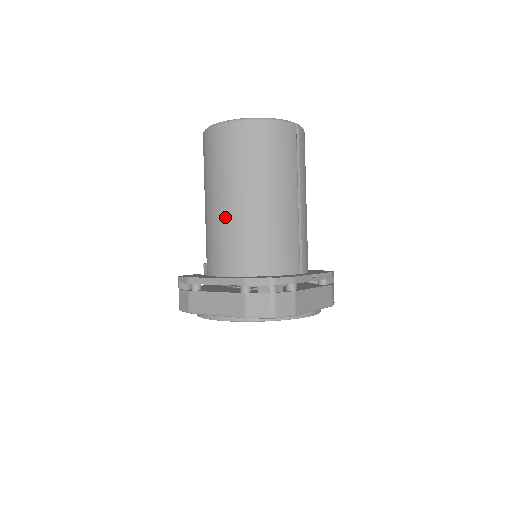
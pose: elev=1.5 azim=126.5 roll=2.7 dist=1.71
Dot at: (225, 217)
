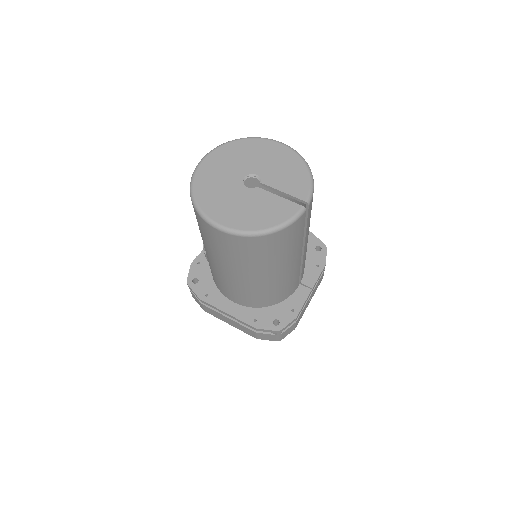
Dot at: (231, 280)
